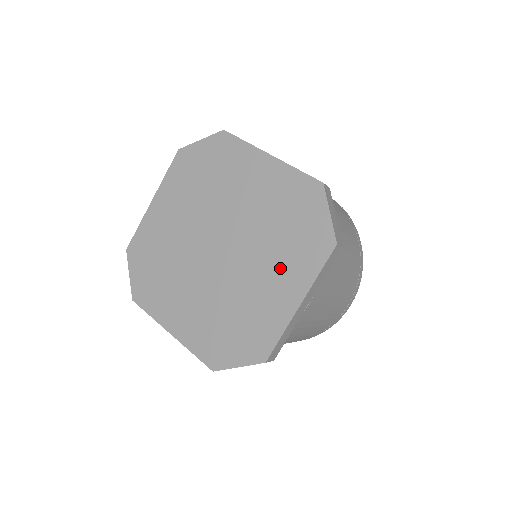
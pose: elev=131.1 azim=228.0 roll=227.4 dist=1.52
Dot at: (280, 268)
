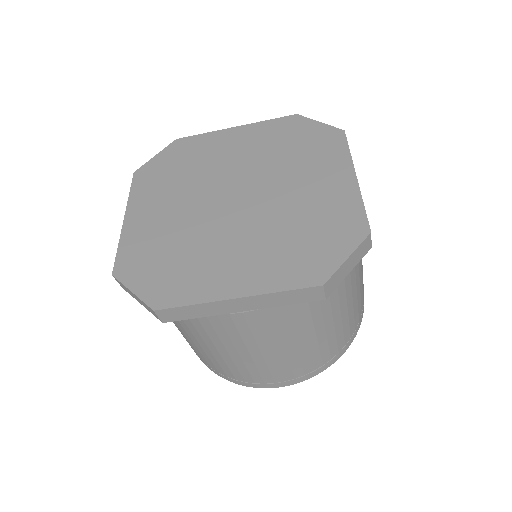
Dot at: (258, 256)
